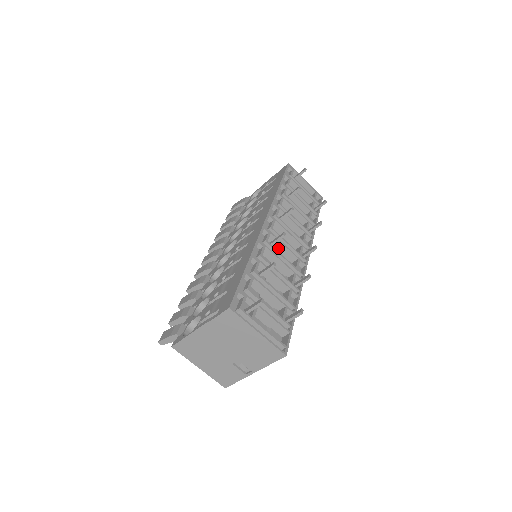
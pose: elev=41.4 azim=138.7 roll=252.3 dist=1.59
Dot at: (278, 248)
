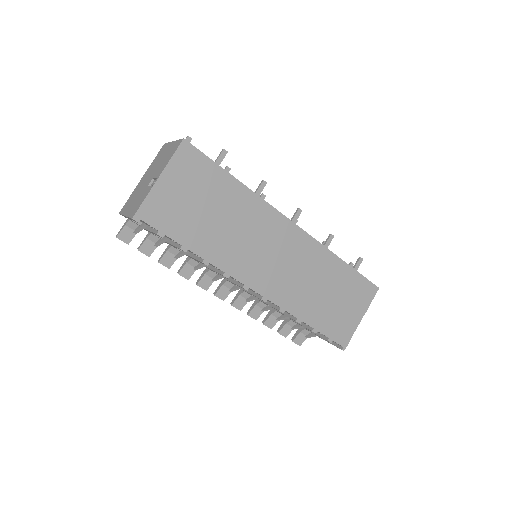
Dot at: occluded
